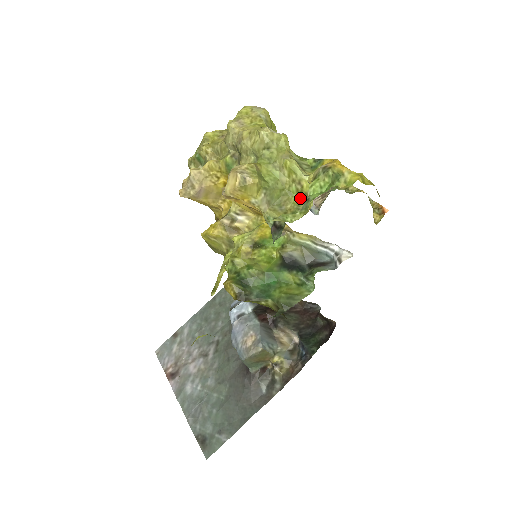
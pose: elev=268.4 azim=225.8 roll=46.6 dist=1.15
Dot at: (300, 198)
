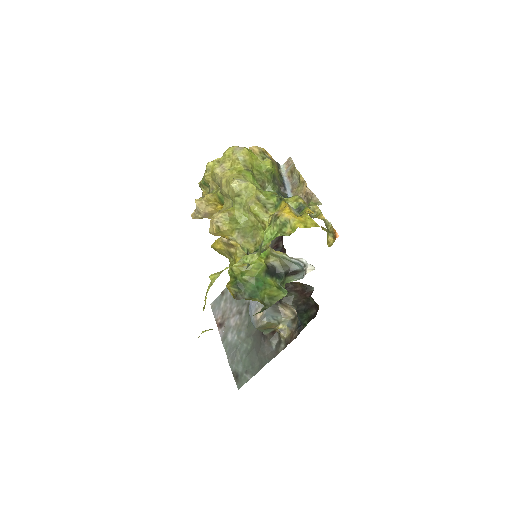
Dot at: occluded
